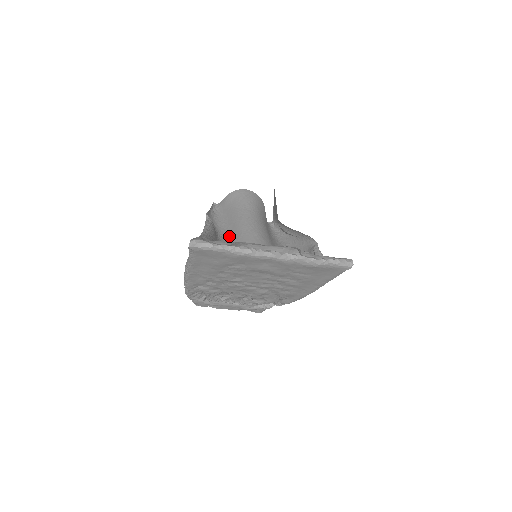
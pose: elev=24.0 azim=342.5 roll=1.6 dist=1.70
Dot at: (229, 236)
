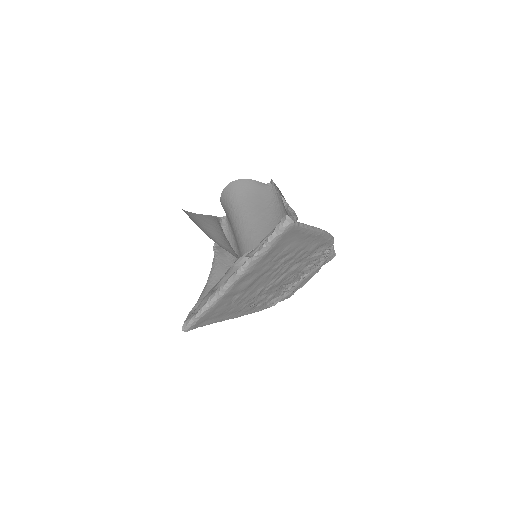
Dot at: (237, 250)
